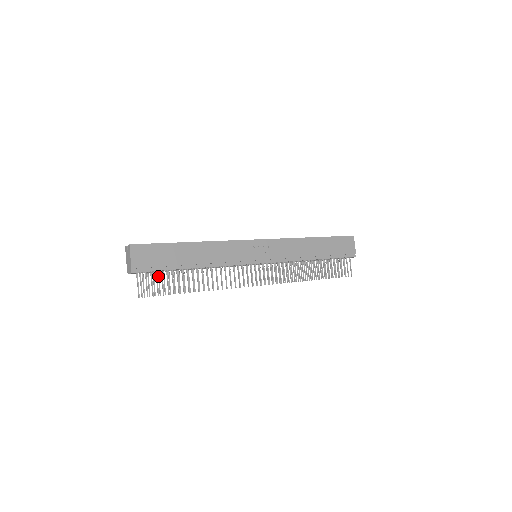
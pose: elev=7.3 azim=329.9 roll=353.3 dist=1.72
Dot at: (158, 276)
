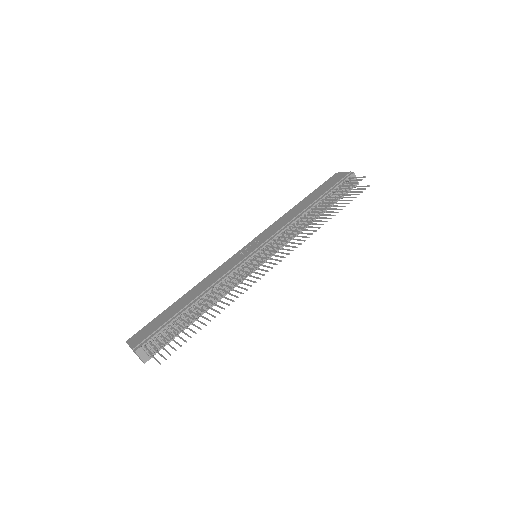
Dot at: (172, 340)
